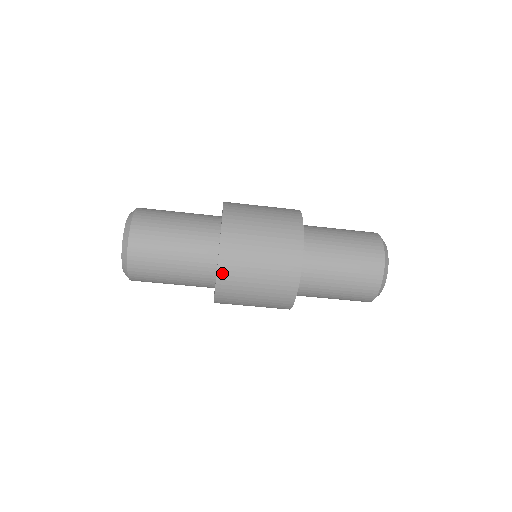
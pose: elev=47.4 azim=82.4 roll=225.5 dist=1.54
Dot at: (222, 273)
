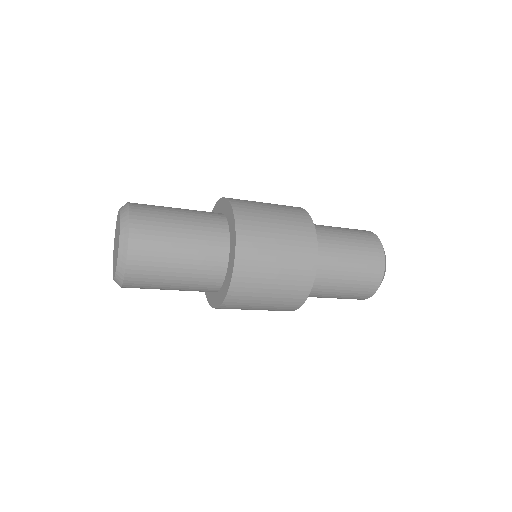
Dot at: (222, 308)
